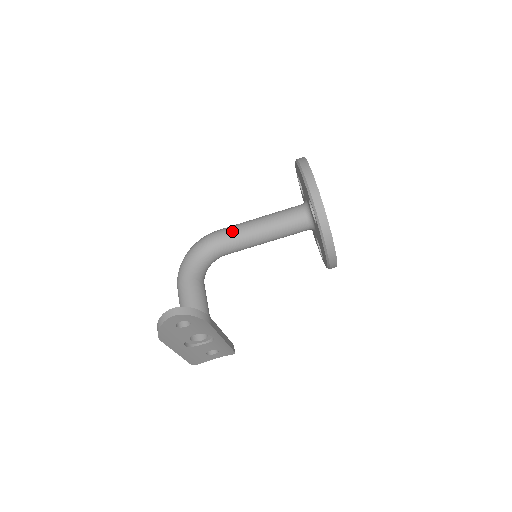
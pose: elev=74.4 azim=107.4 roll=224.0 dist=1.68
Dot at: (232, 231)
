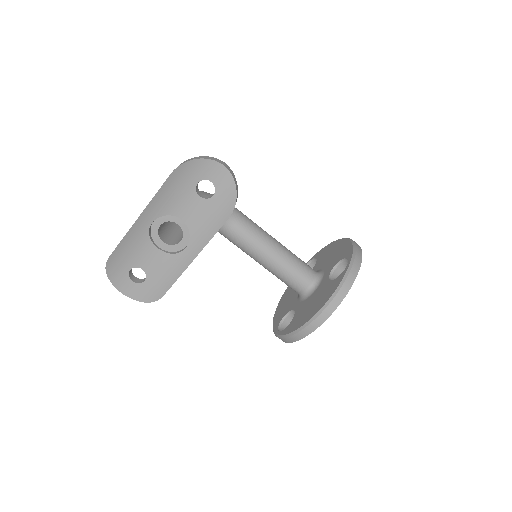
Dot at: occluded
